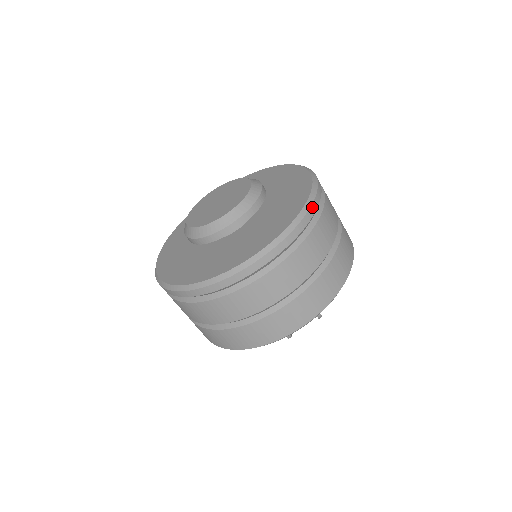
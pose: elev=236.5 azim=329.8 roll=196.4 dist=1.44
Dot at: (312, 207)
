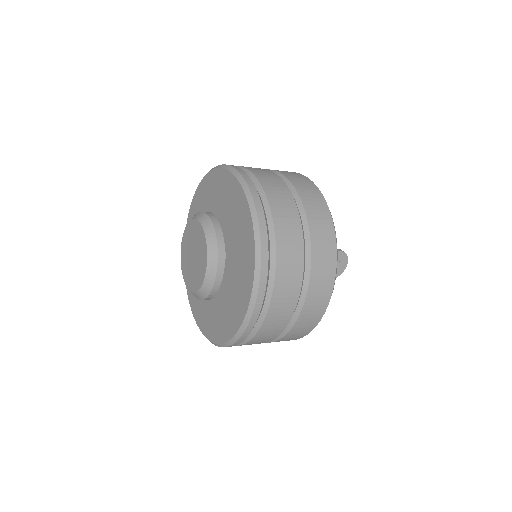
Dot at: (230, 346)
